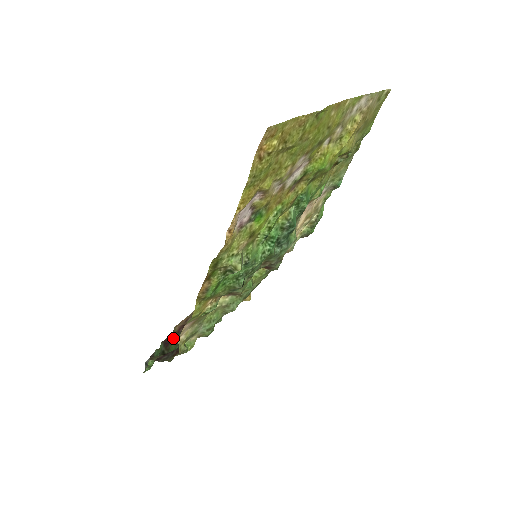
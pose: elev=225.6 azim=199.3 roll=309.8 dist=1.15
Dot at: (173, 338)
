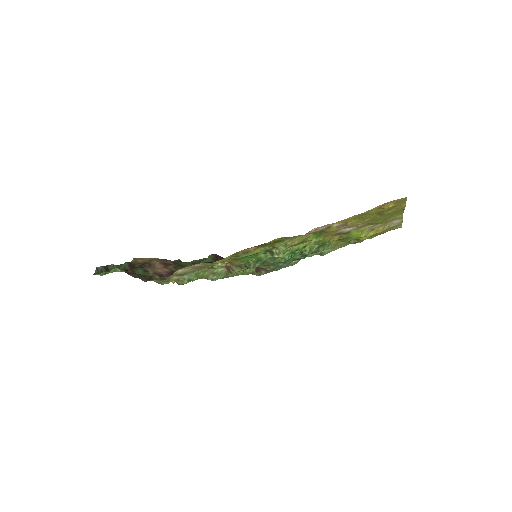
Dot at: (139, 266)
